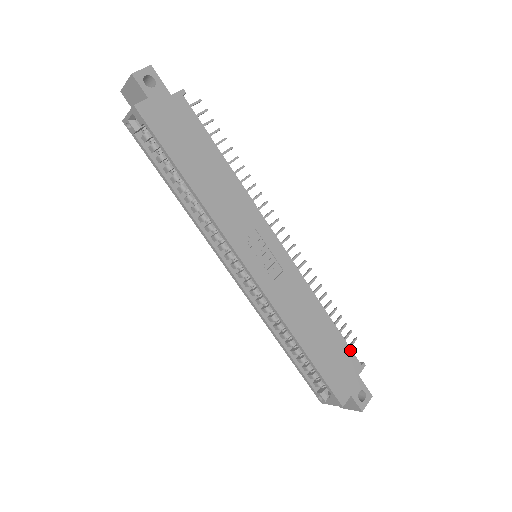
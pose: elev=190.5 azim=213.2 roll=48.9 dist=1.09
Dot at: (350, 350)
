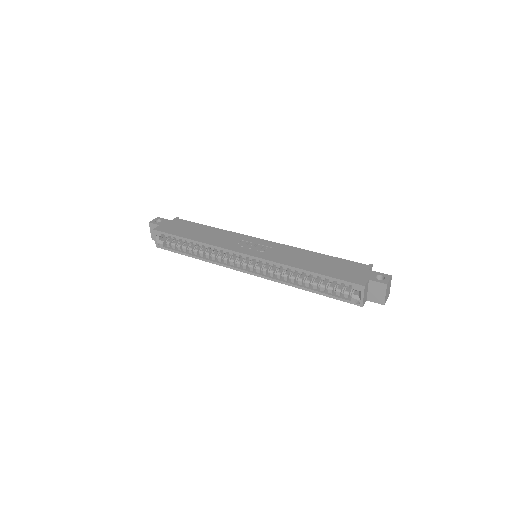
Dot at: (352, 262)
